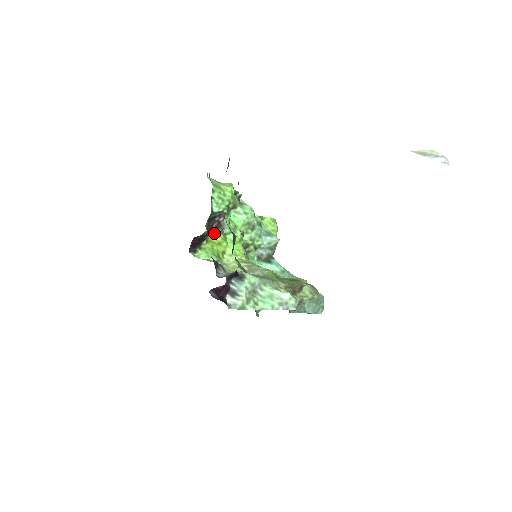
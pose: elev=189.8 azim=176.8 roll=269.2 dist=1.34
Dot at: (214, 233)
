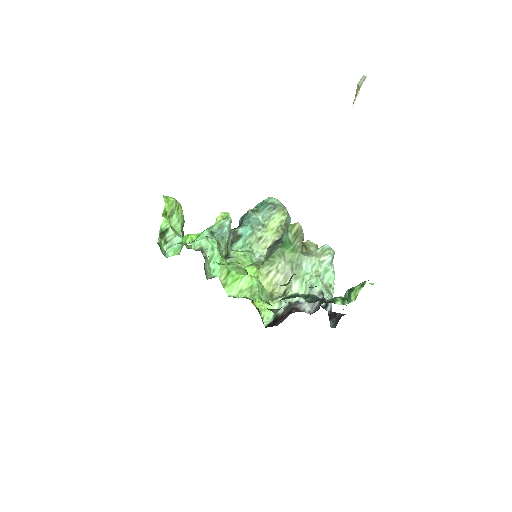
Dot at: occluded
